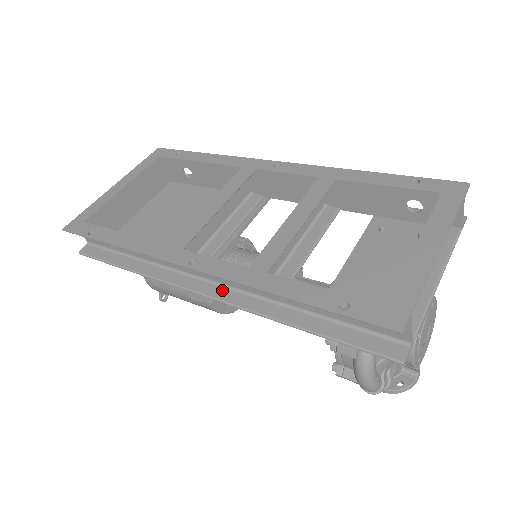
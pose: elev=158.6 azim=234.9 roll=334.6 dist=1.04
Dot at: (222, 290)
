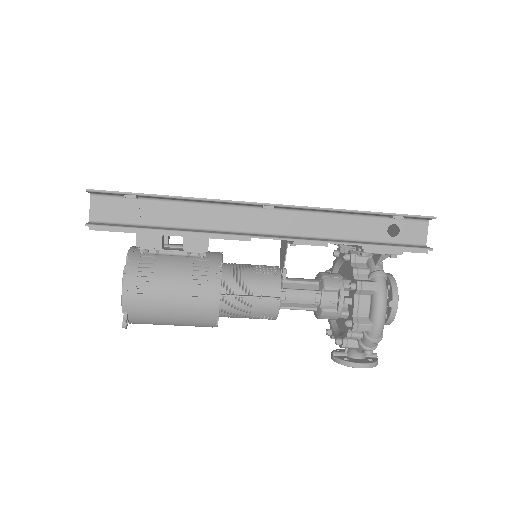
Dot at: (281, 236)
